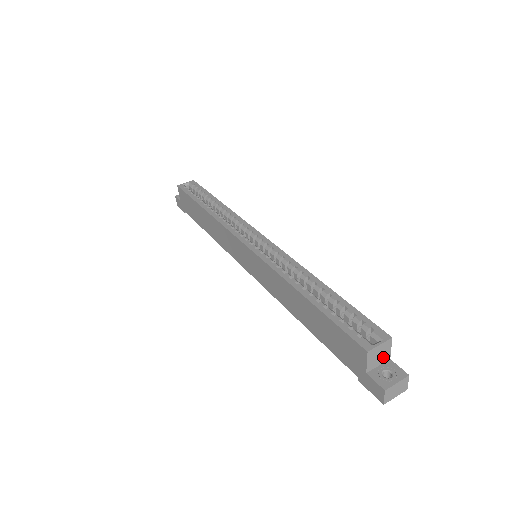
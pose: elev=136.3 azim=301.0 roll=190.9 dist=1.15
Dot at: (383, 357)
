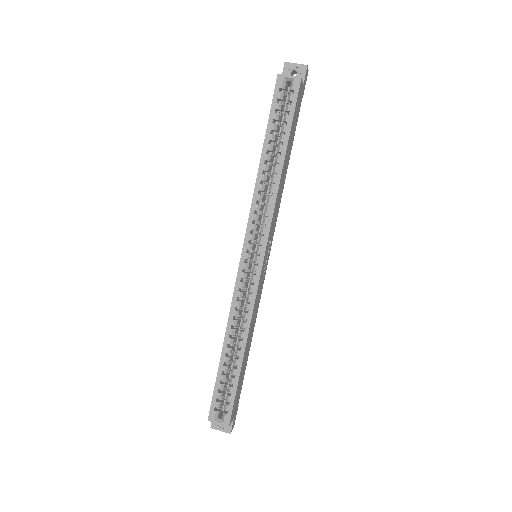
Dot at: occluded
